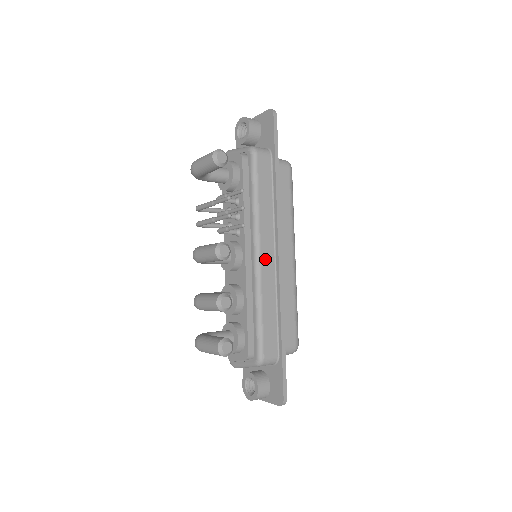
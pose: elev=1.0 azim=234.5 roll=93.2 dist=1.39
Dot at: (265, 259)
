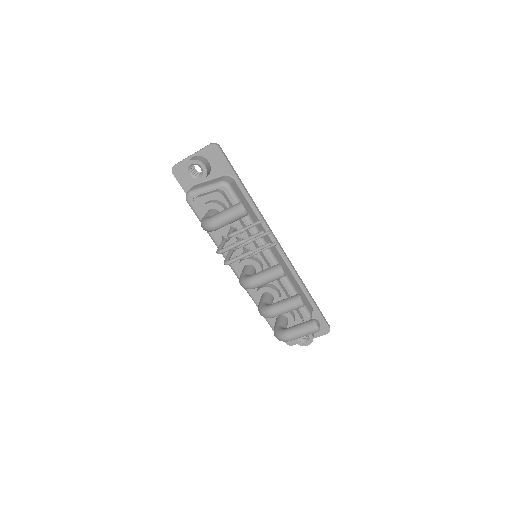
Dot at: (276, 254)
